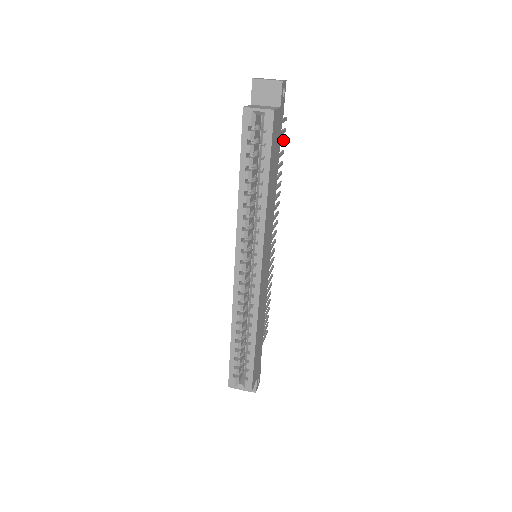
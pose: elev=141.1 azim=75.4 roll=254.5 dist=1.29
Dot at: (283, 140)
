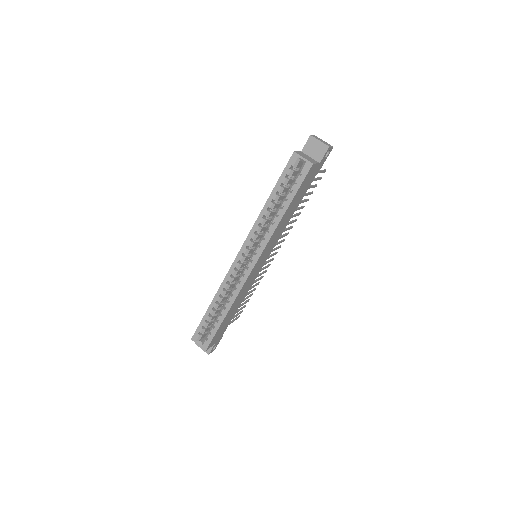
Dot at: (315, 185)
